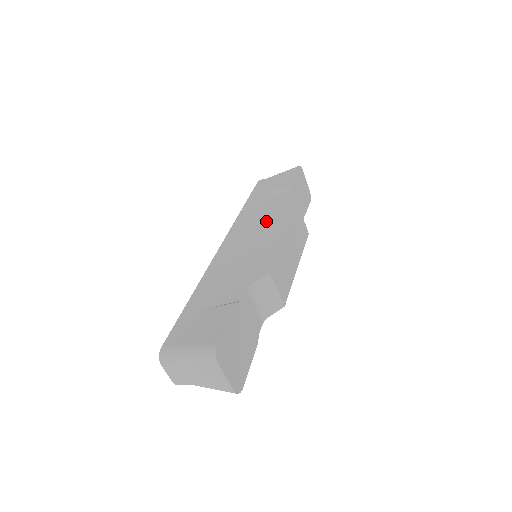
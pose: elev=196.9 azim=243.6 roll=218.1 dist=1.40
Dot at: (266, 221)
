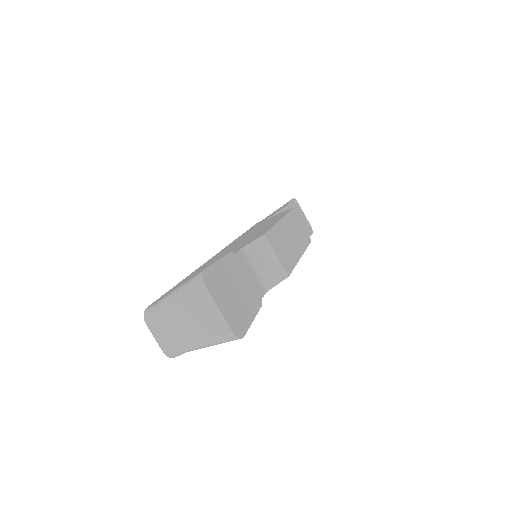
Dot at: occluded
